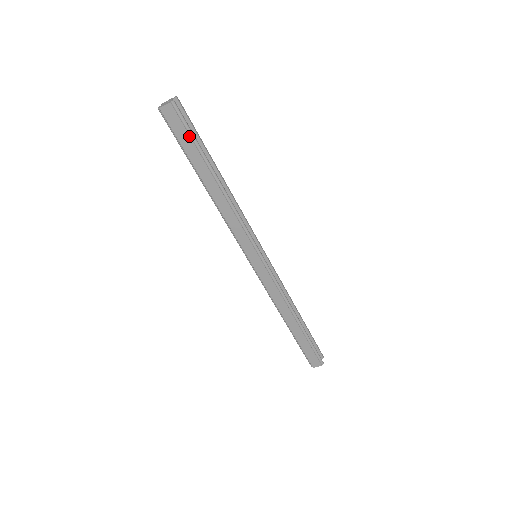
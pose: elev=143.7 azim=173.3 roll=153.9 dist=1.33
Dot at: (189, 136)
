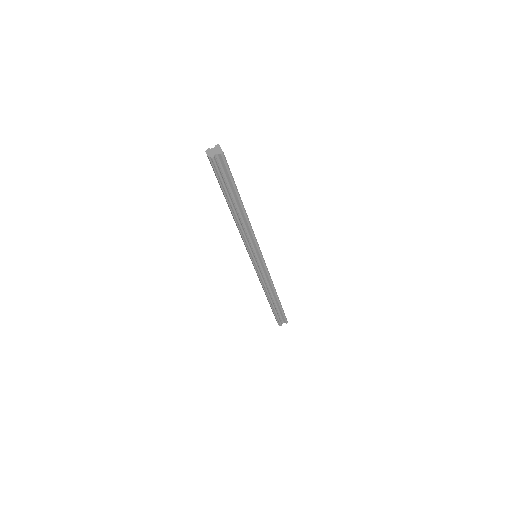
Dot at: (219, 181)
